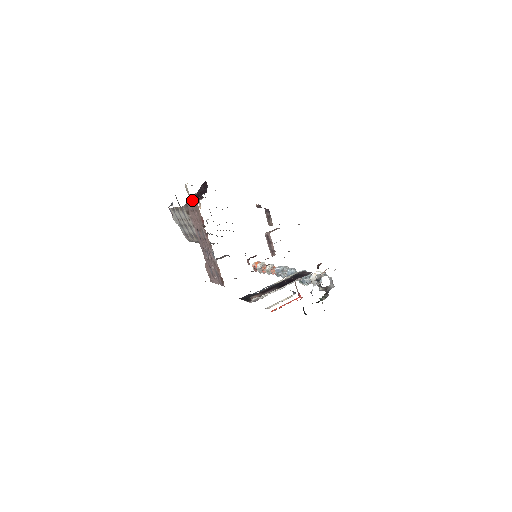
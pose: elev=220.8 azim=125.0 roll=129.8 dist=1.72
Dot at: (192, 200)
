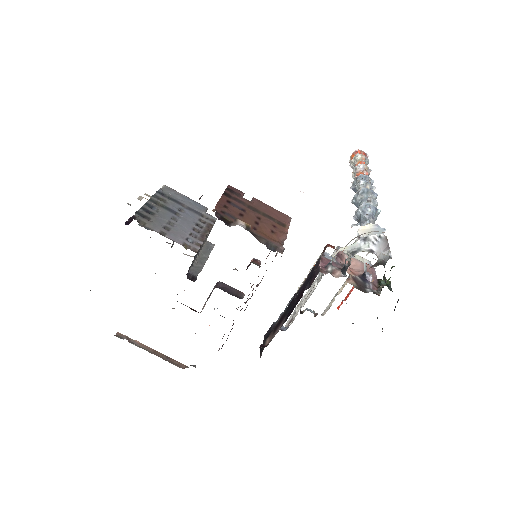
Dot at: occluded
